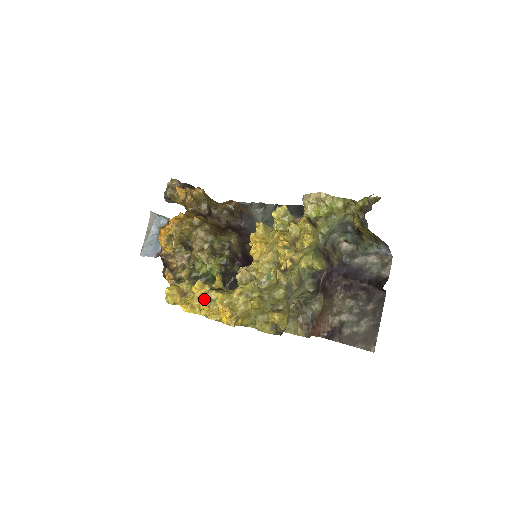
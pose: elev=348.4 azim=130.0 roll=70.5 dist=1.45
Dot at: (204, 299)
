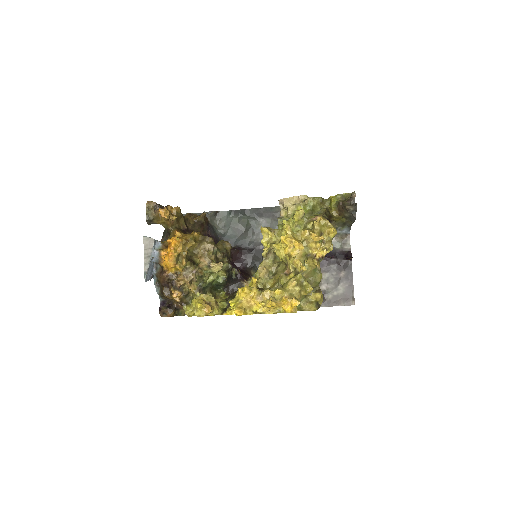
Dot at: (259, 299)
